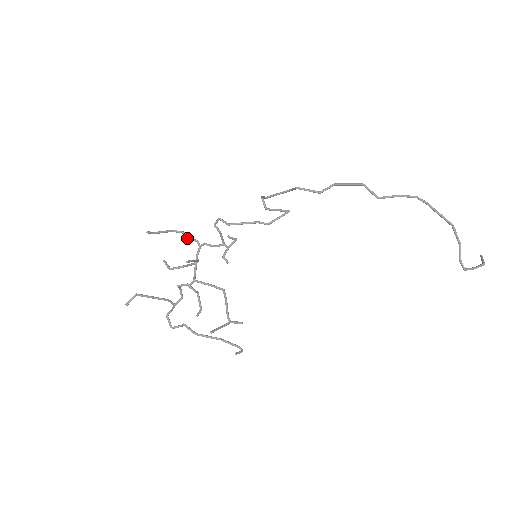
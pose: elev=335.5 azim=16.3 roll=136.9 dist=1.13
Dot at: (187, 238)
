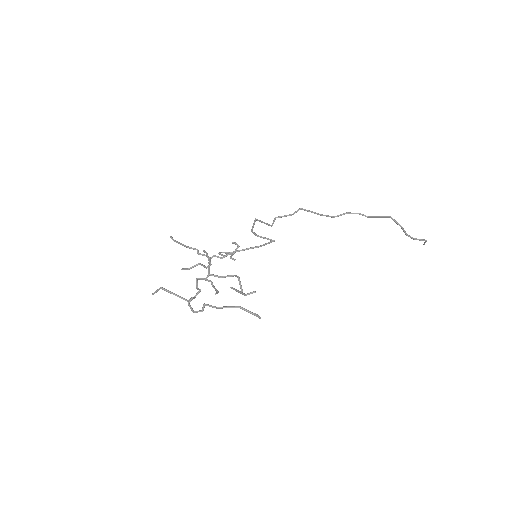
Dot at: (200, 253)
